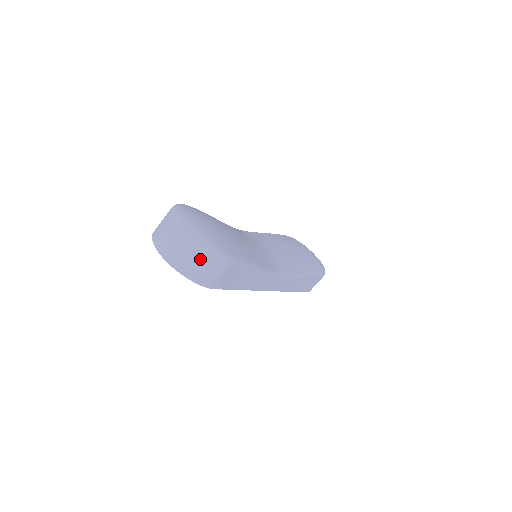
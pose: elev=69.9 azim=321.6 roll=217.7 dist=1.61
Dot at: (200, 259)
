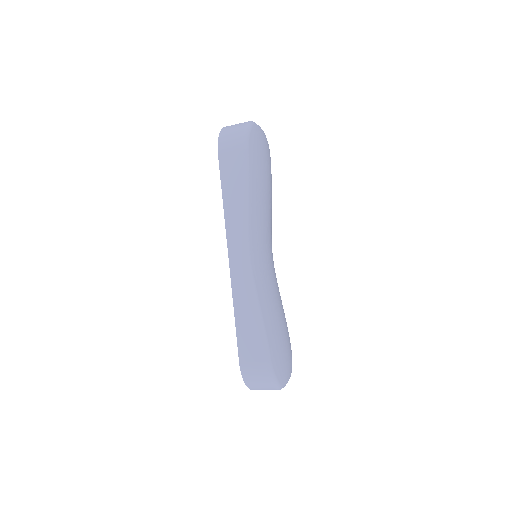
Dot at: occluded
